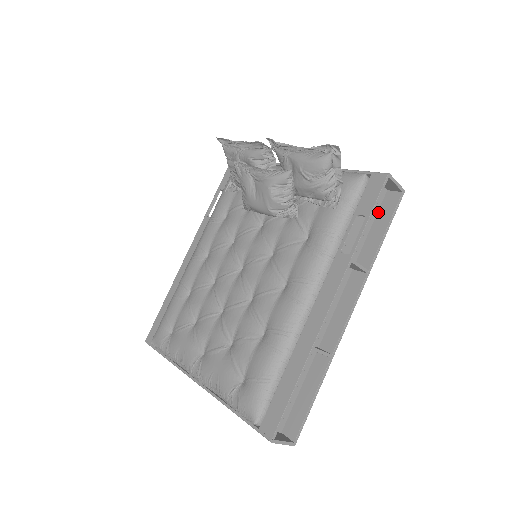
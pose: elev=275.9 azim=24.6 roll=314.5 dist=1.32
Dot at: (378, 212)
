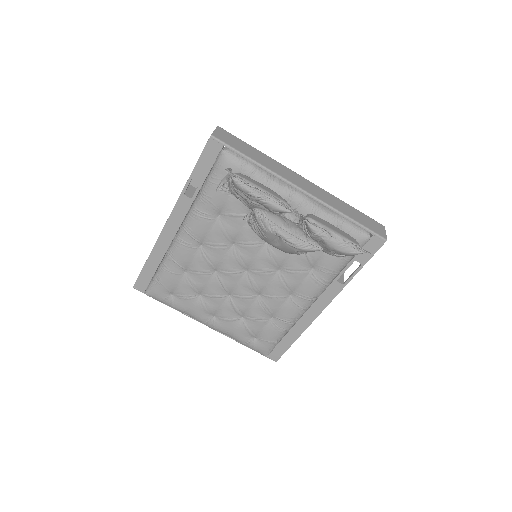
Dot at: occluded
